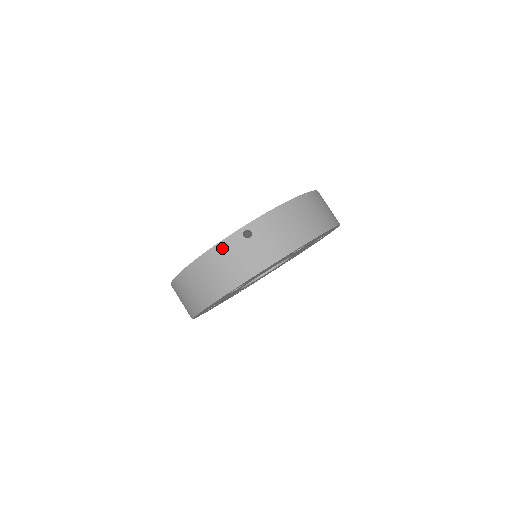
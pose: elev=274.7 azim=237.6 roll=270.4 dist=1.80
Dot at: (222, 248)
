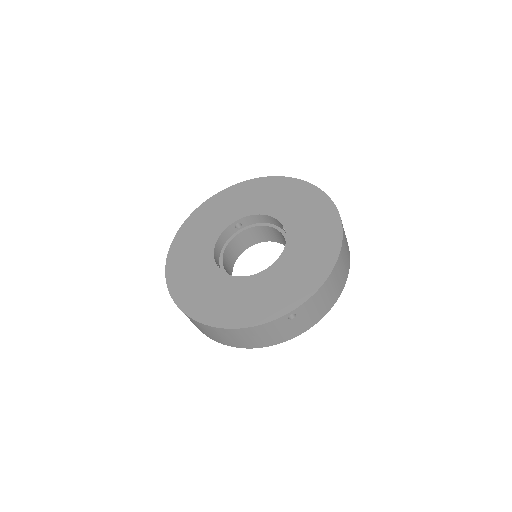
Dot at: (265, 327)
